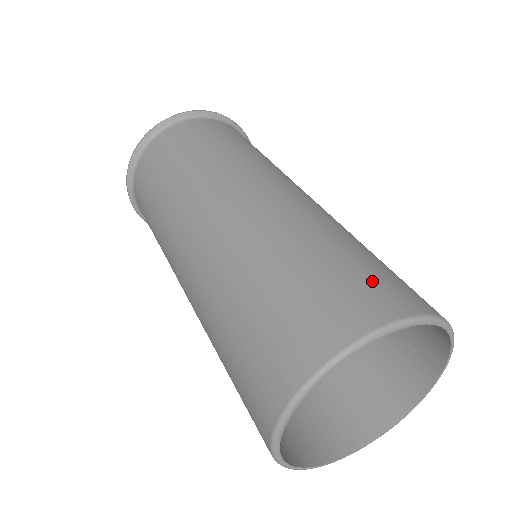
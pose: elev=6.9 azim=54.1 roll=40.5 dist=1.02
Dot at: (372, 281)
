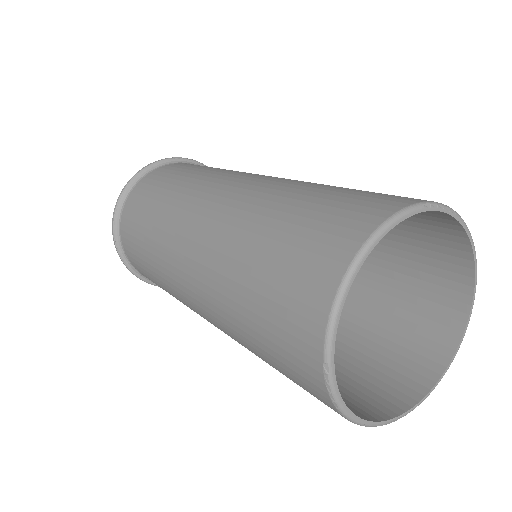
Dot at: occluded
